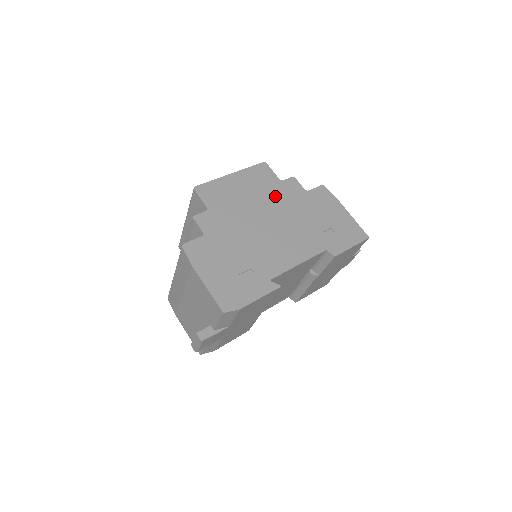
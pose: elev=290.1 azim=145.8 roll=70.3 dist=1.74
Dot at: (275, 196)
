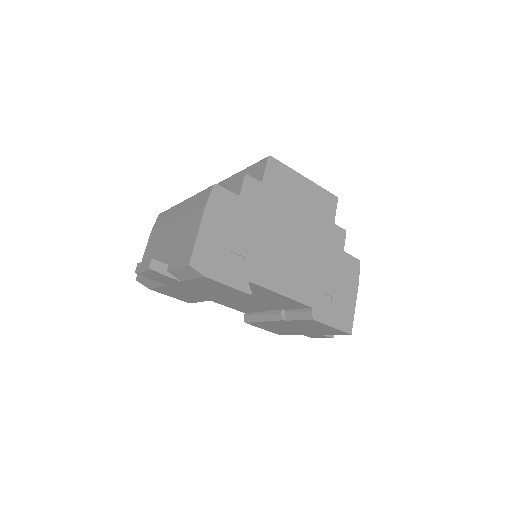
Dot at: (319, 228)
